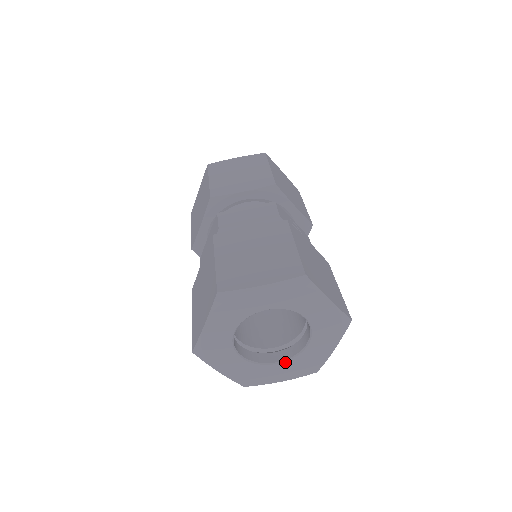
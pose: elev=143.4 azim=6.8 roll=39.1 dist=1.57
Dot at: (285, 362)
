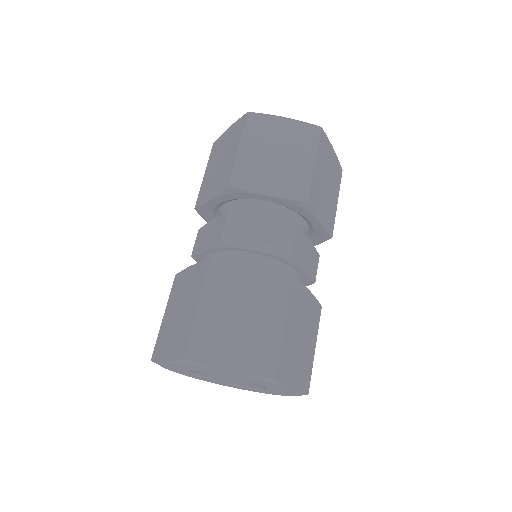
Dot at: (265, 389)
